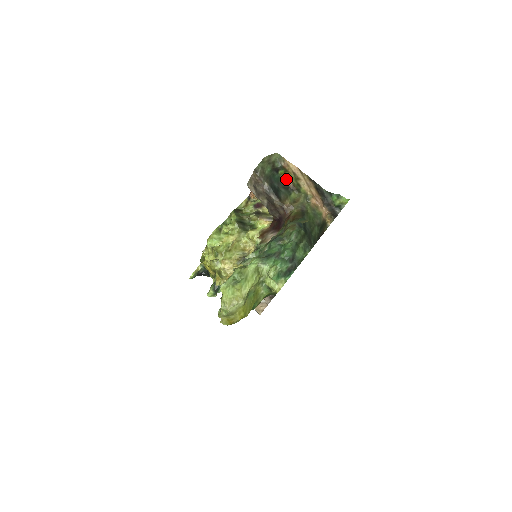
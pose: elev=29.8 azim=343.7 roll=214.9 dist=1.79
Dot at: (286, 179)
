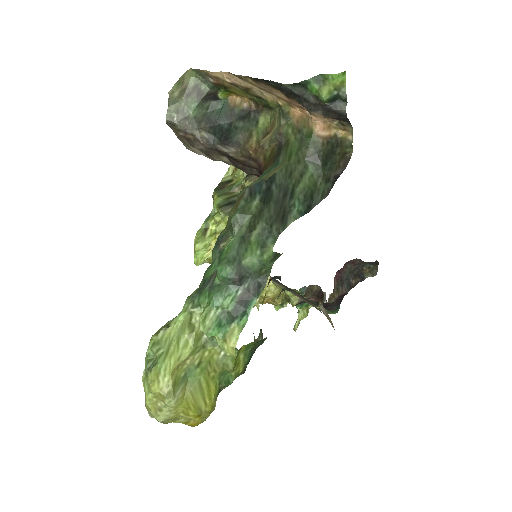
Dot at: (241, 99)
